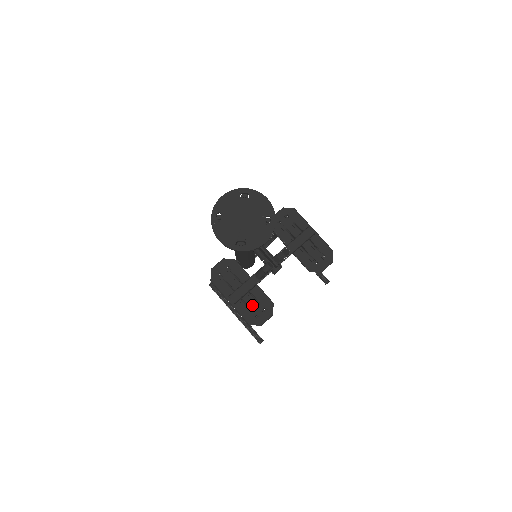
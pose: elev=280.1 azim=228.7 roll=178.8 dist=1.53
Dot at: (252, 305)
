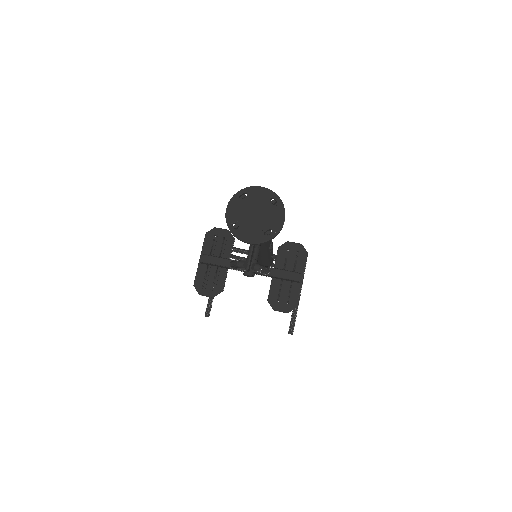
Dot at: (210, 277)
